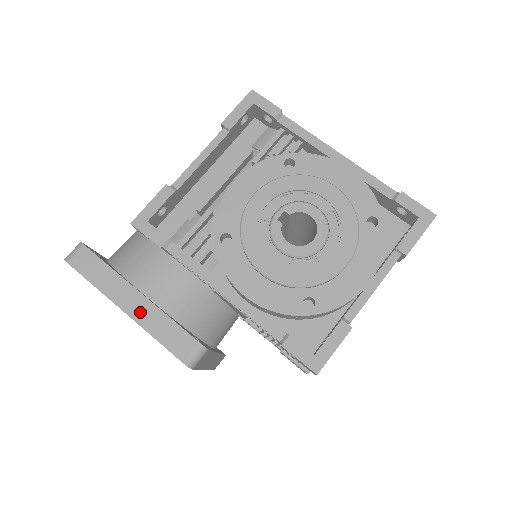
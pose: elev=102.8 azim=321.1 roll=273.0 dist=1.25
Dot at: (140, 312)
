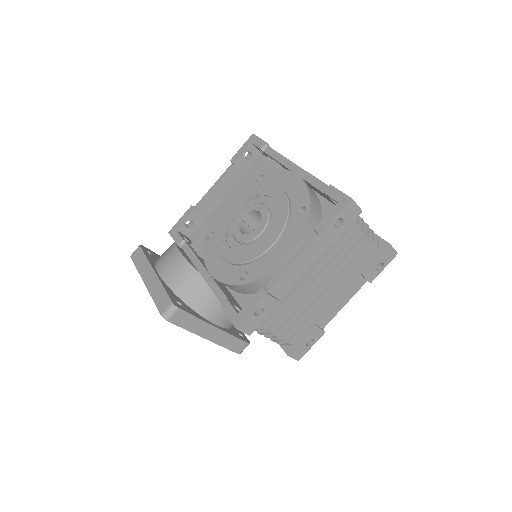
Dot at: (151, 283)
